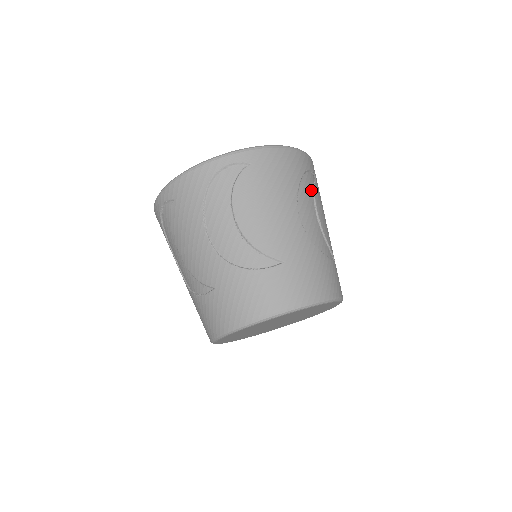
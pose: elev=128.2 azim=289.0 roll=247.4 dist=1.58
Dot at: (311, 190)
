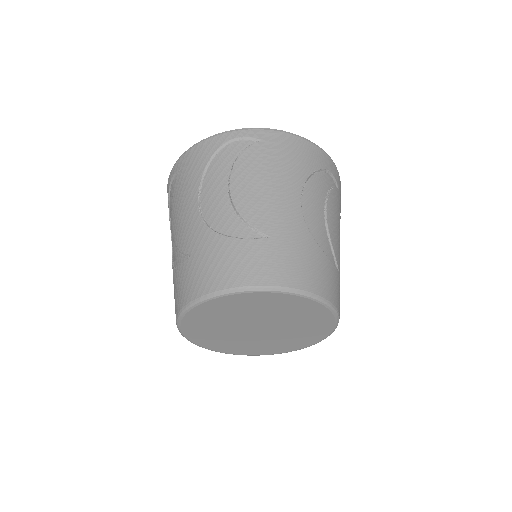
Dot at: (325, 189)
